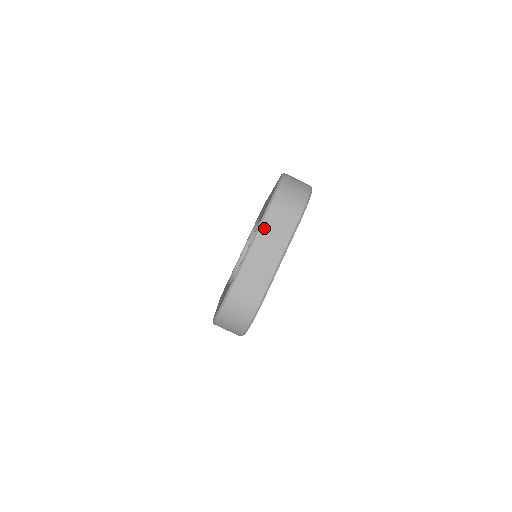
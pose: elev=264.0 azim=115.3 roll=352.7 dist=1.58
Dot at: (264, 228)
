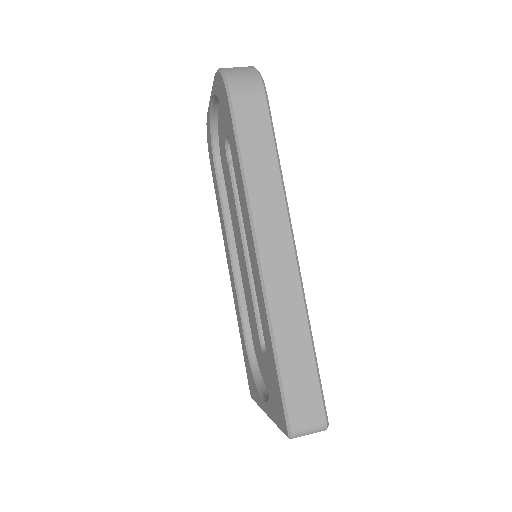
Dot at: occluded
